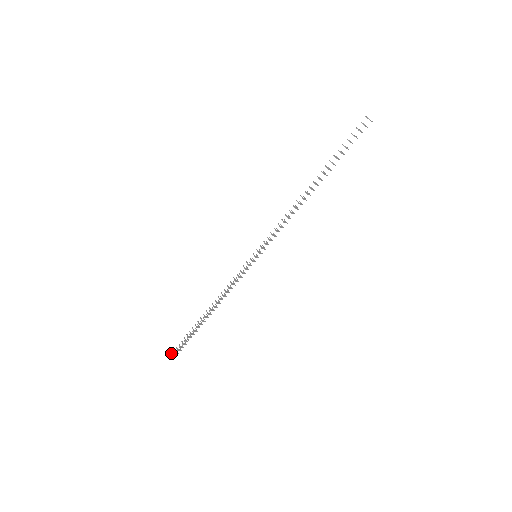
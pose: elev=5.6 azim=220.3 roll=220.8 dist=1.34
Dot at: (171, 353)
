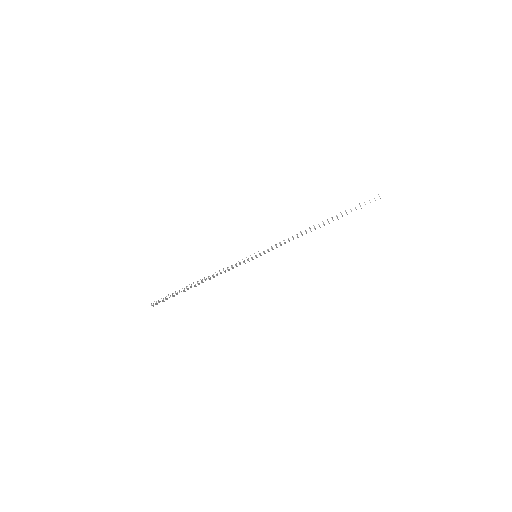
Dot at: occluded
